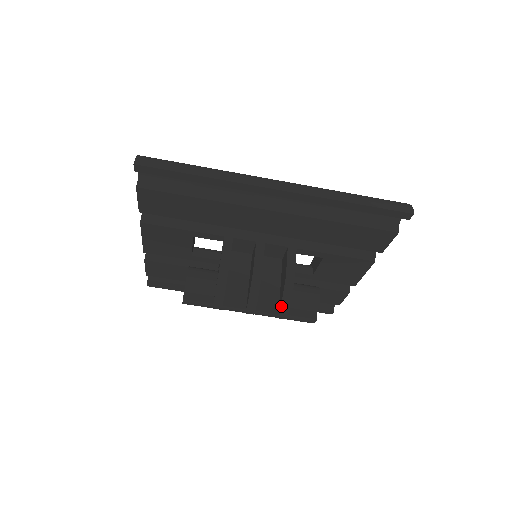
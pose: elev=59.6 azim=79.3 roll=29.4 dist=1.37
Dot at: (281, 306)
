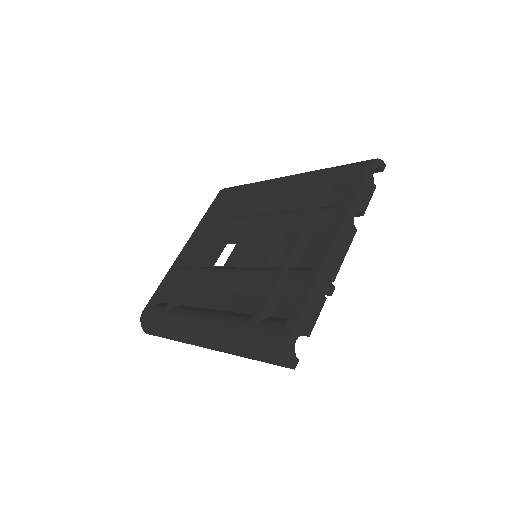
Dot at: occluded
